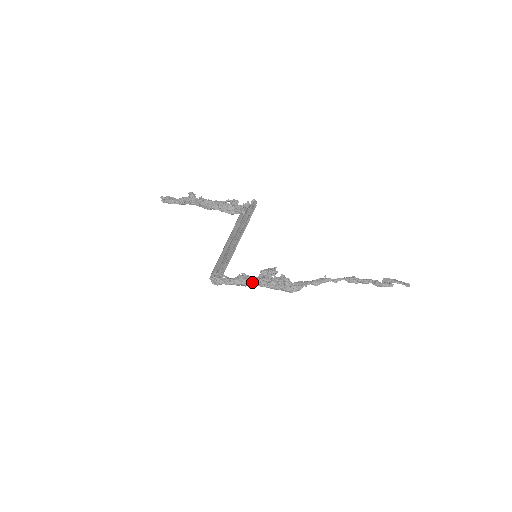
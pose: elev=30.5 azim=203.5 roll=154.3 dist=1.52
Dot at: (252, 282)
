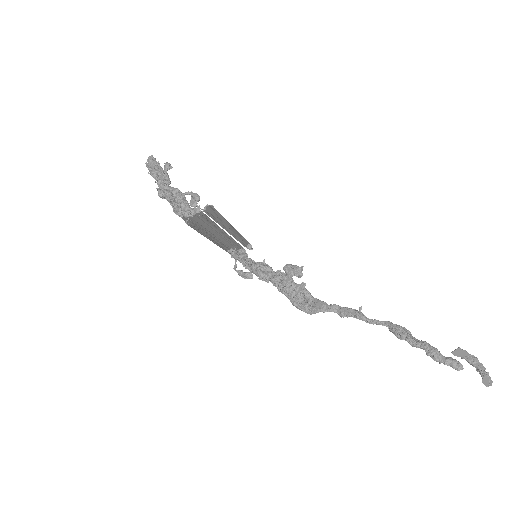
Dot at: (264, 278)
